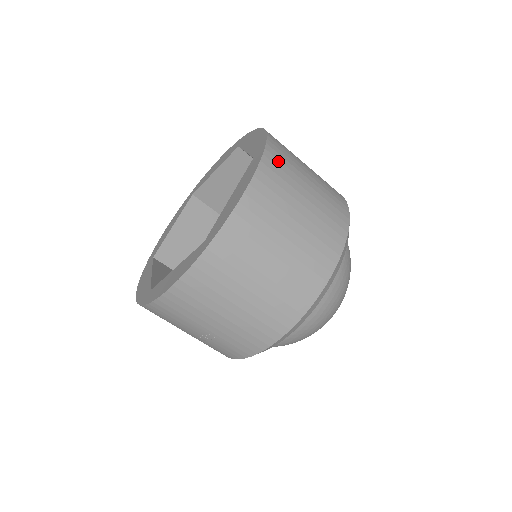
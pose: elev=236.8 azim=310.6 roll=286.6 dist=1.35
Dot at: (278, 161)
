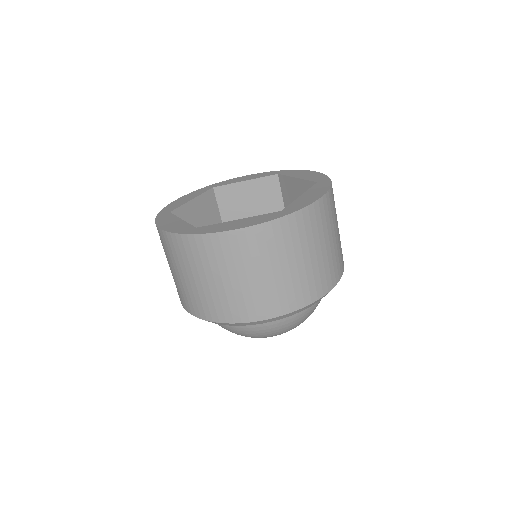
Dot at: (288, 230)
